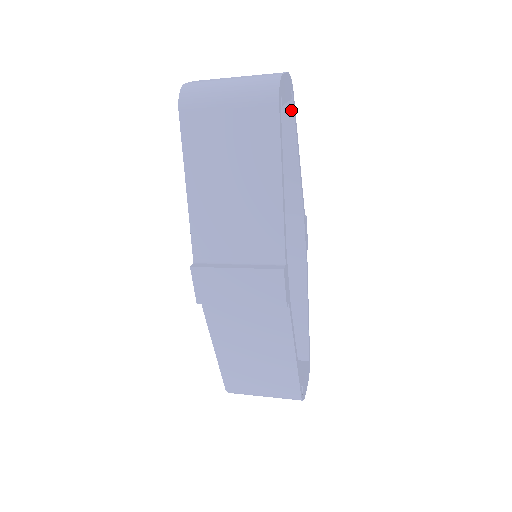
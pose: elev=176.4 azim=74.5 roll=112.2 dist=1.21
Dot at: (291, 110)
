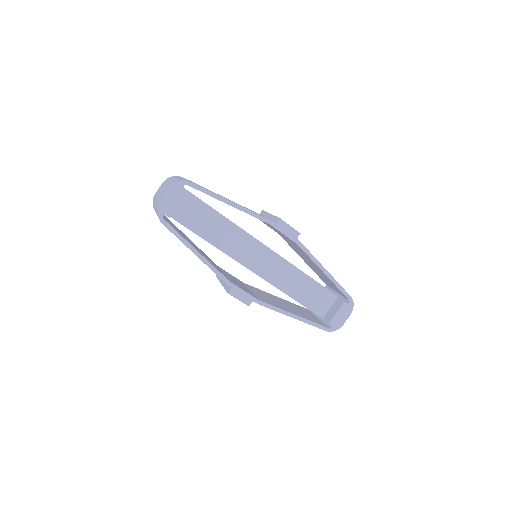
Dot at: occluded
